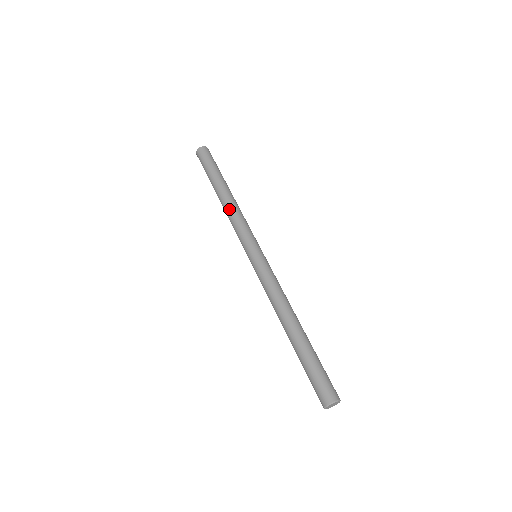
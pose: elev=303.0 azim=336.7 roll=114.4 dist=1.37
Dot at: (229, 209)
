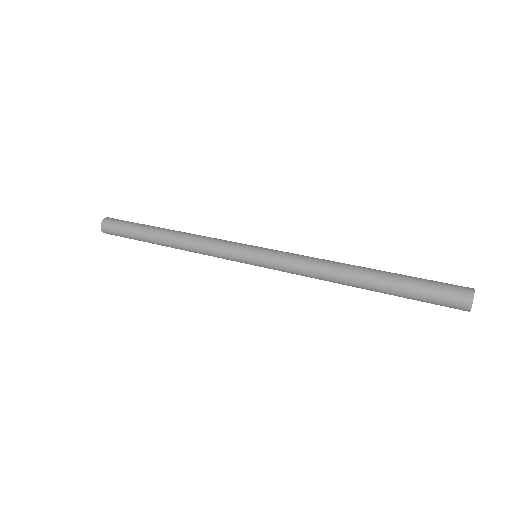
Dot at: (190, 236)
